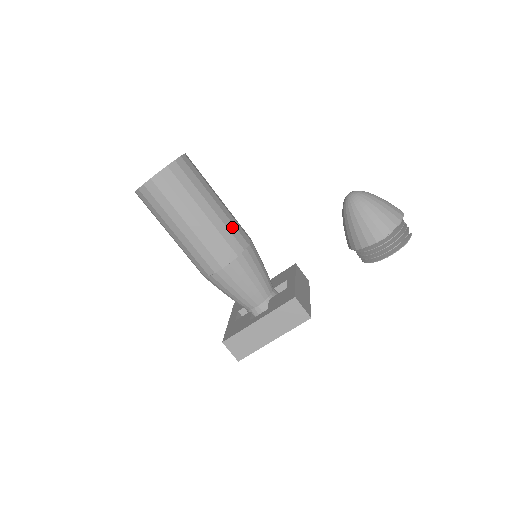
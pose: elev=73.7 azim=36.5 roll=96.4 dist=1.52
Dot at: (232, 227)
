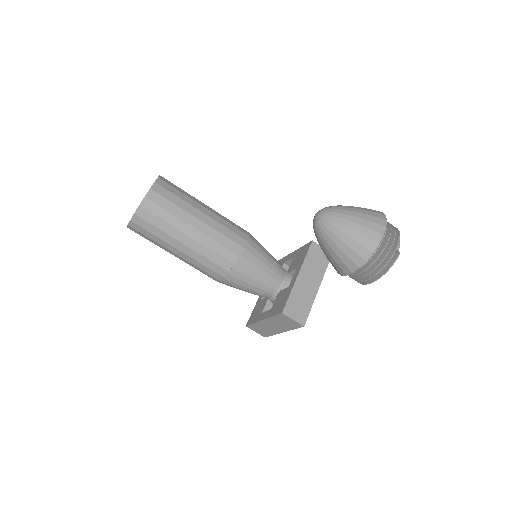
Dot at: (216, 246)
